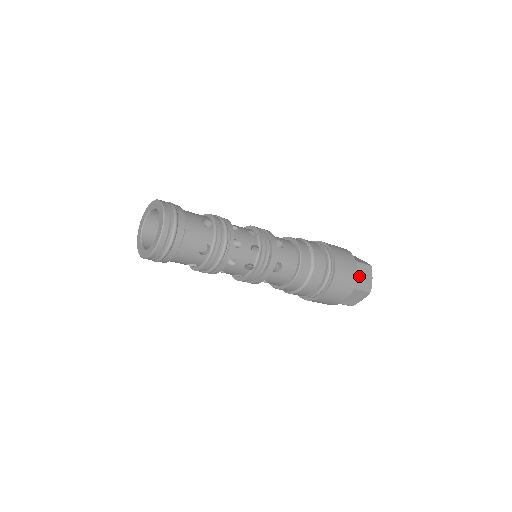
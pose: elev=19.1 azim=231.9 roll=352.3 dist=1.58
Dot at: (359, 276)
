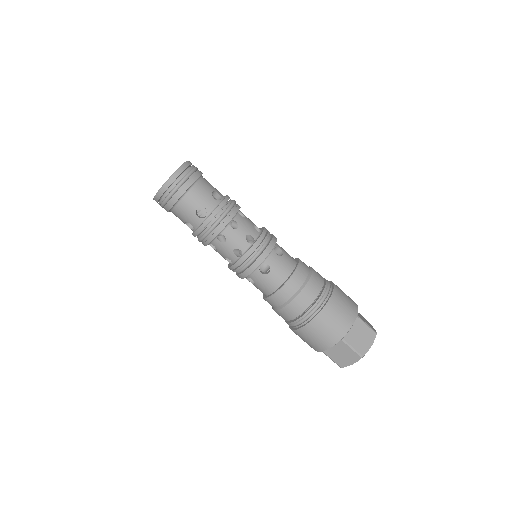
Dot at: (355, 333)
